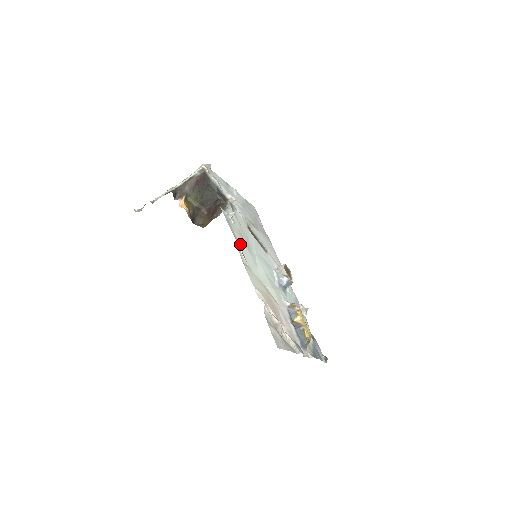
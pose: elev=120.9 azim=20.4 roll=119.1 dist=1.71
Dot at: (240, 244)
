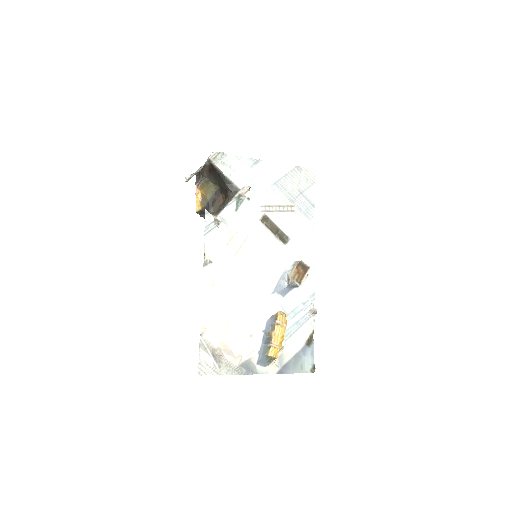
Dot at: (217, 256)
